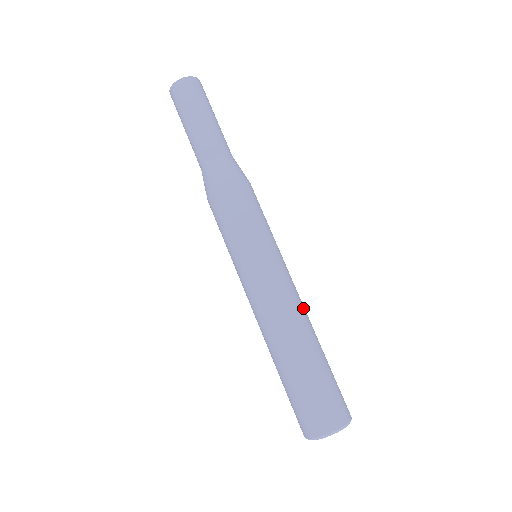
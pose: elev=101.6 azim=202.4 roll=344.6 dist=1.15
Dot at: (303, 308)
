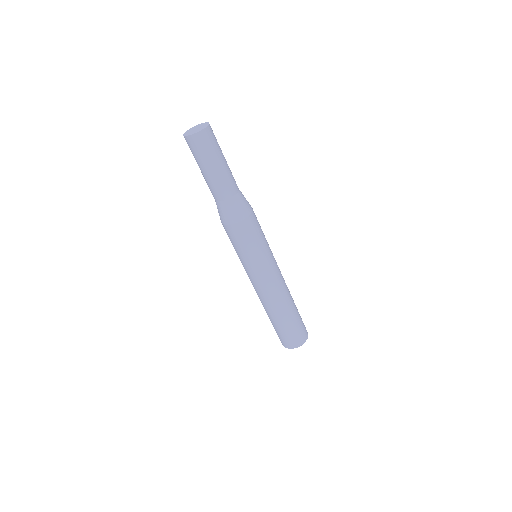
Dot at: (276, 297)
